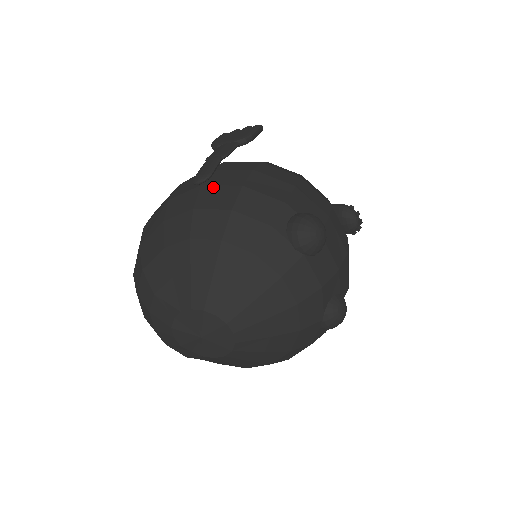
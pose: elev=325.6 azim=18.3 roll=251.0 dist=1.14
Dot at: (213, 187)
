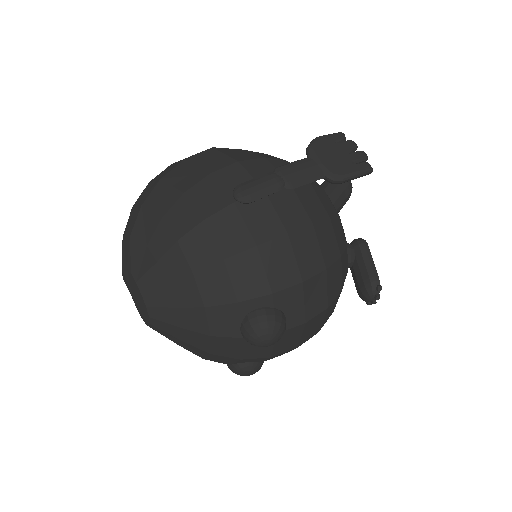
Dot at: (239, 217)
